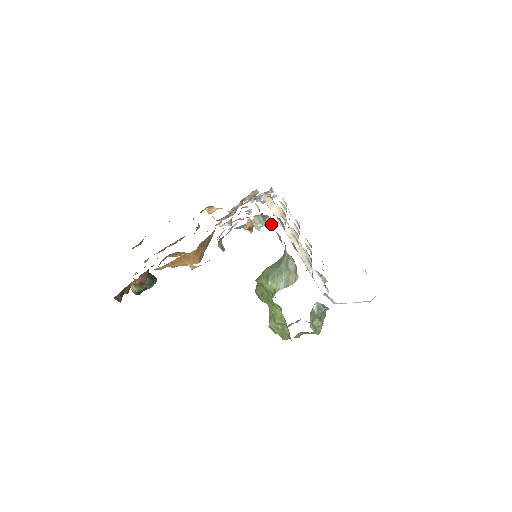
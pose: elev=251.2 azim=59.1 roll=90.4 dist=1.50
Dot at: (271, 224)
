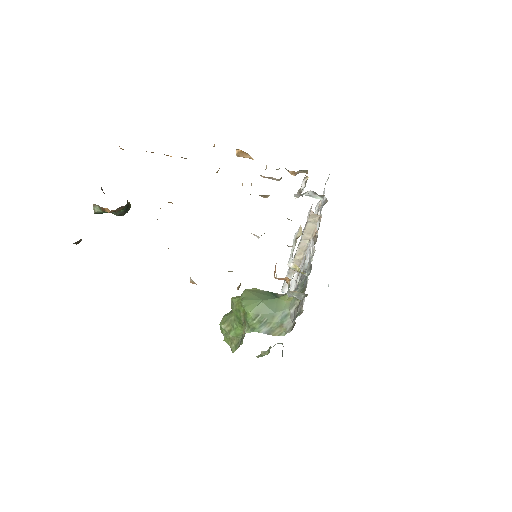
Dot at: occluded
